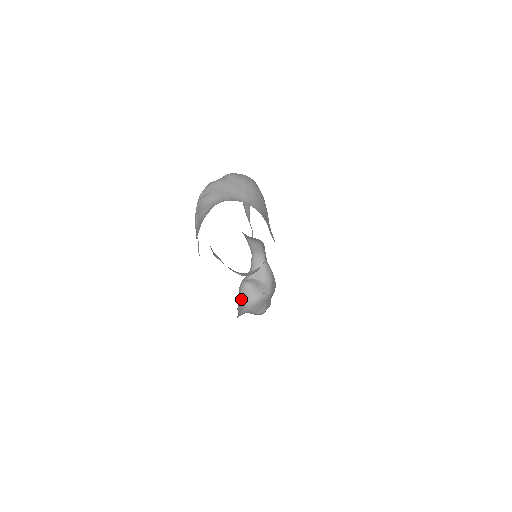
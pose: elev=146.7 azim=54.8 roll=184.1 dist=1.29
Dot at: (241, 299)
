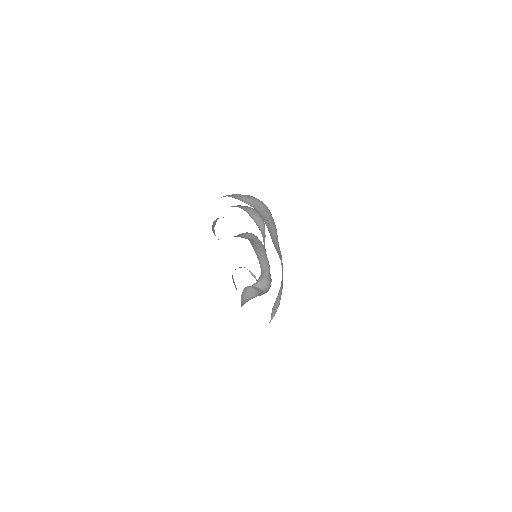
Dot at: (241, 302)
